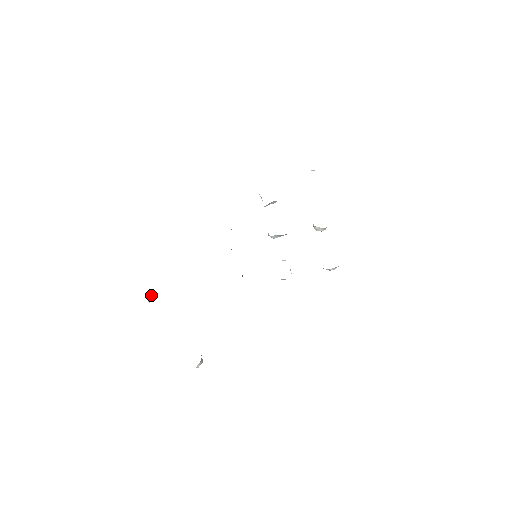
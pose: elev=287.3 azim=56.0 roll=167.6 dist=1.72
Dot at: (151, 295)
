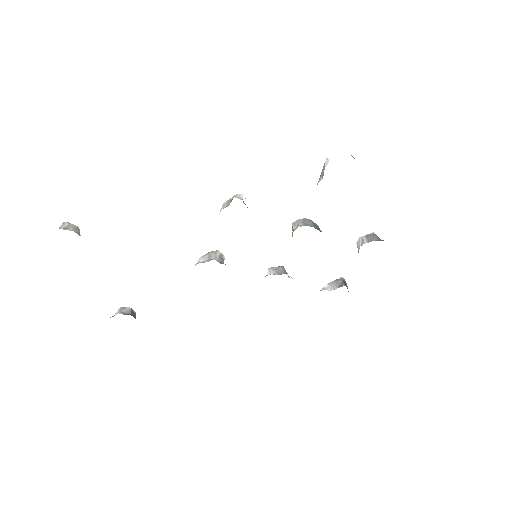
Dot at: occluded
